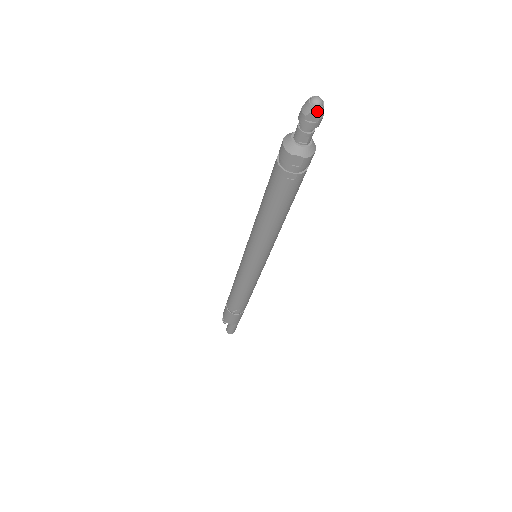
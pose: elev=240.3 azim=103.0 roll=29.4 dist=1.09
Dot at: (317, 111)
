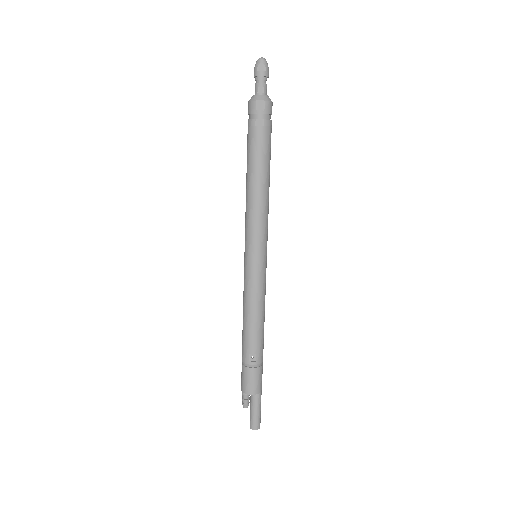
Dot at: (263, 62)
